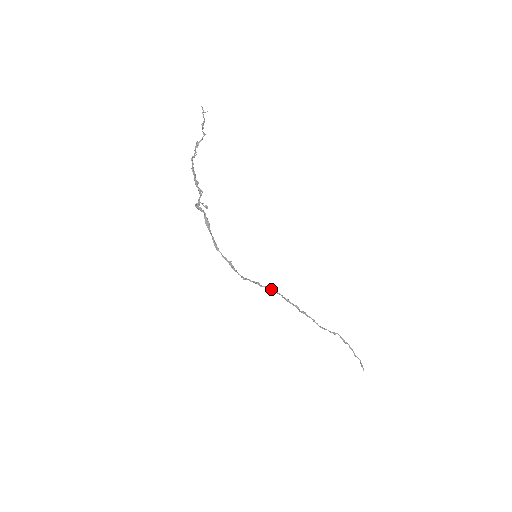
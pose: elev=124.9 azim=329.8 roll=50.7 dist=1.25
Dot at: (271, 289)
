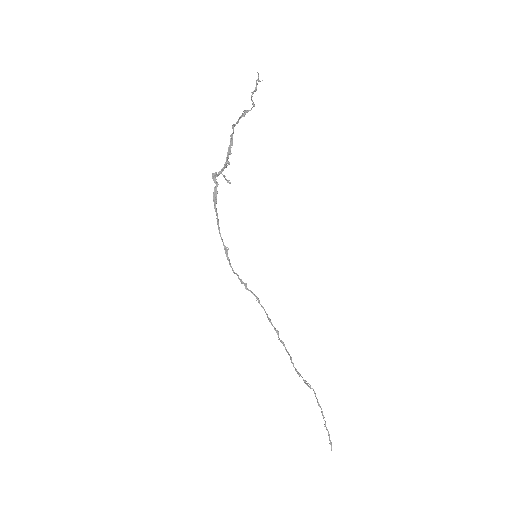
Dot at: (257, 298)
